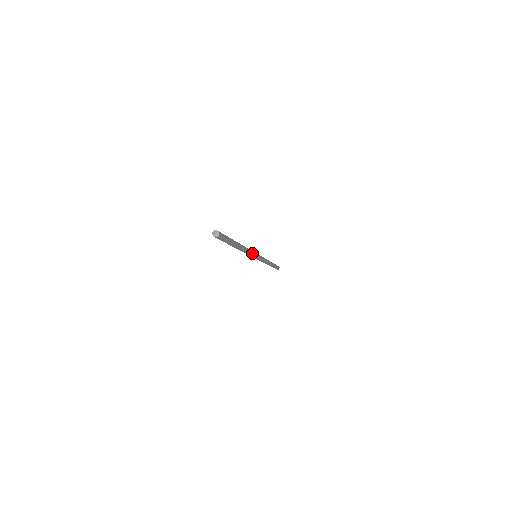
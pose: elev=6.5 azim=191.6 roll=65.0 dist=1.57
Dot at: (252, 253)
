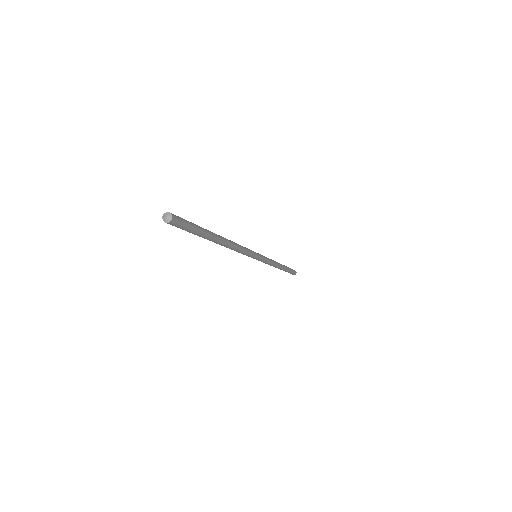
Dot at: (247, 251)
